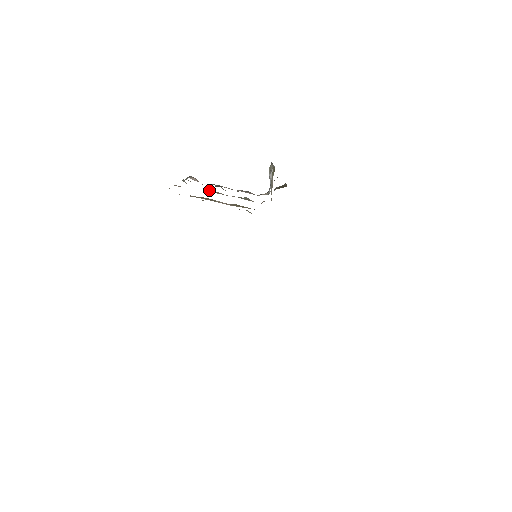
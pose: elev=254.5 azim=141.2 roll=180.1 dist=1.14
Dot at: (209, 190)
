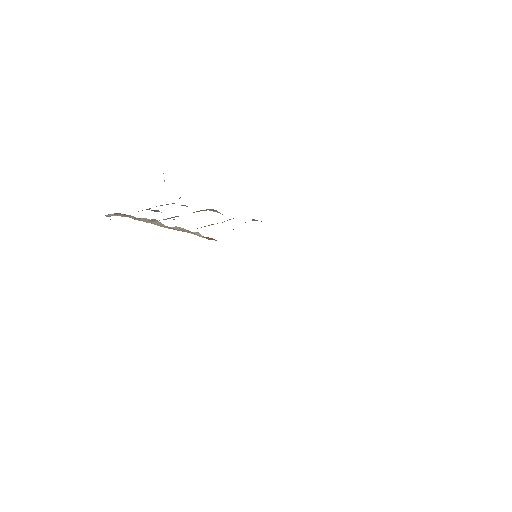
Dot at: occluded
